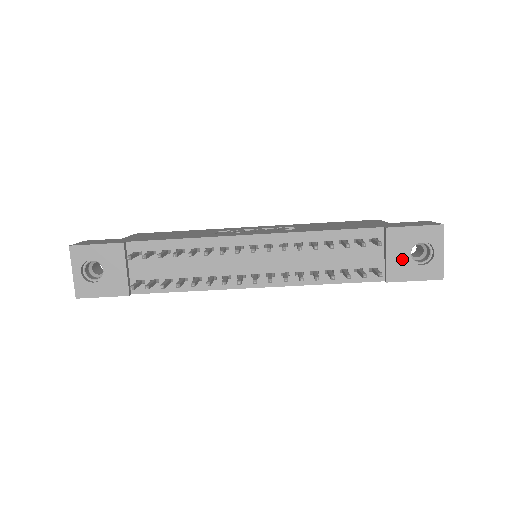
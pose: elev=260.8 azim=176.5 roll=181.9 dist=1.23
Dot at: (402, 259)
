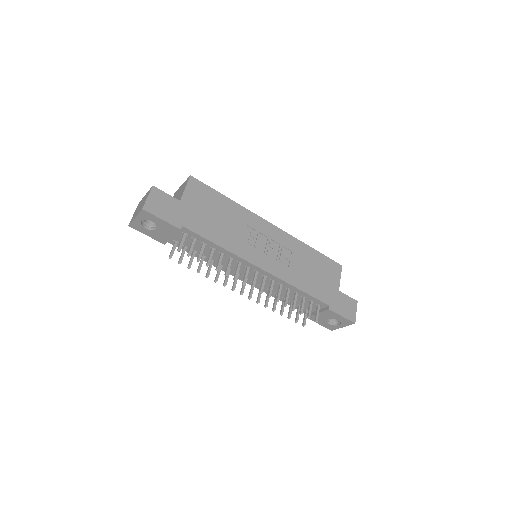
Dot at: (323, 318)
